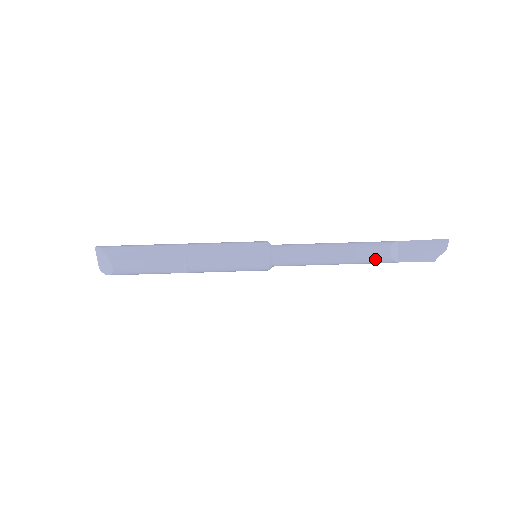
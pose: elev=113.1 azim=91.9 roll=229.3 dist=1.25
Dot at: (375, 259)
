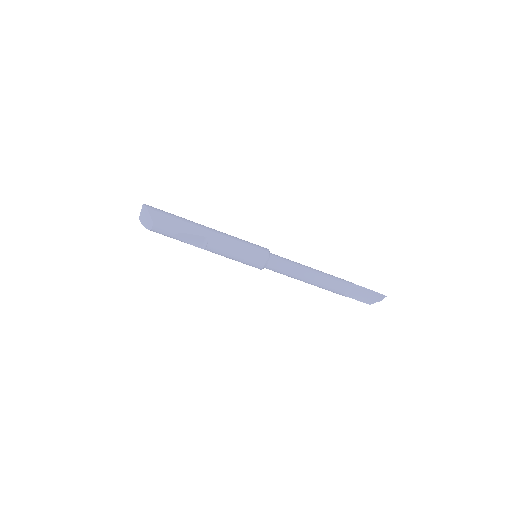
Dot at: (334, 291)
